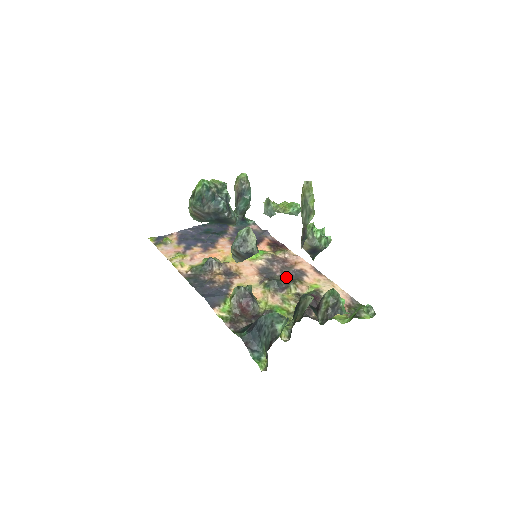
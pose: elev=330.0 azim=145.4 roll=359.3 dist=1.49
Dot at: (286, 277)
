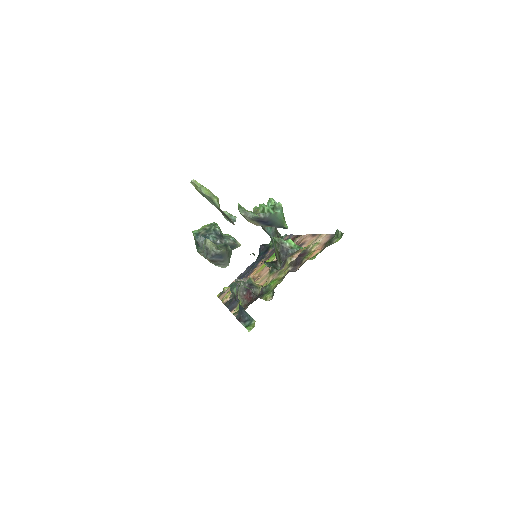
Dot at: (289, 256)
